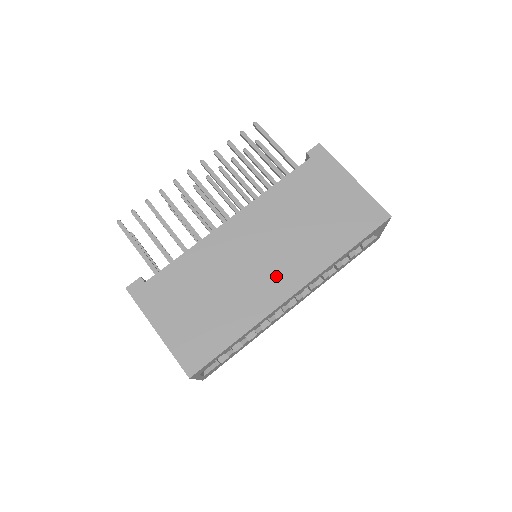
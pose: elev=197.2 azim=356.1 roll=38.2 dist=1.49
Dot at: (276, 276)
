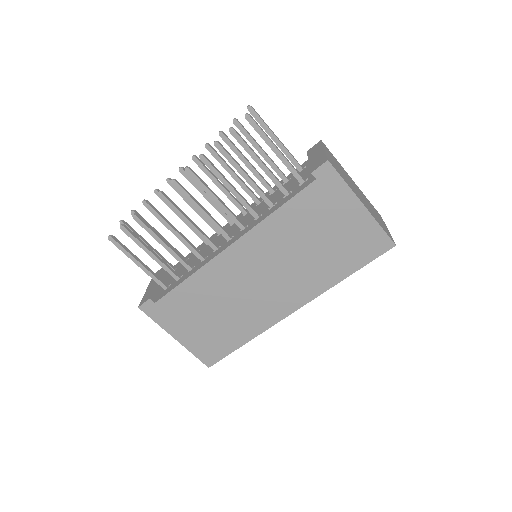
Dot at: (277, 298)
